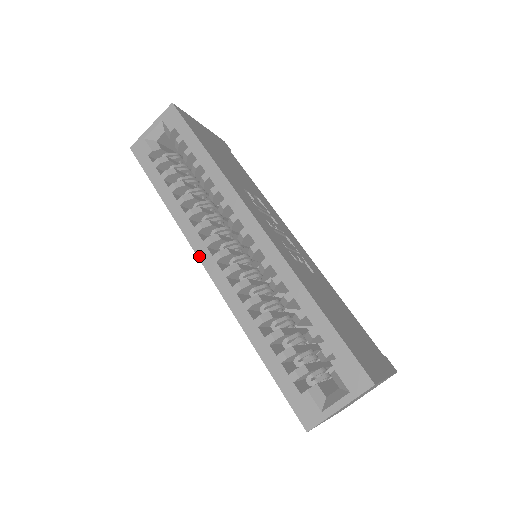
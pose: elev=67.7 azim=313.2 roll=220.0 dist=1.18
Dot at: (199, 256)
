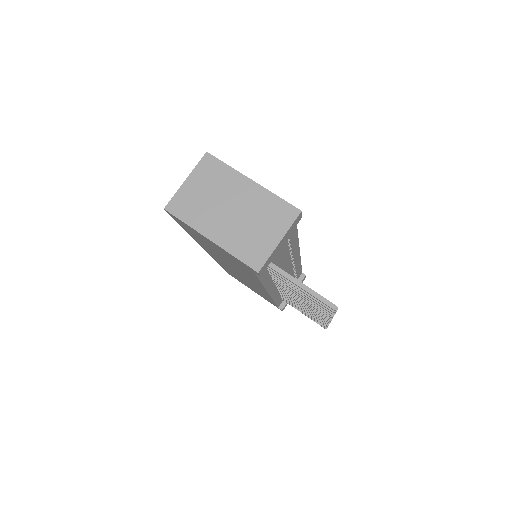
Dot at: occluded
